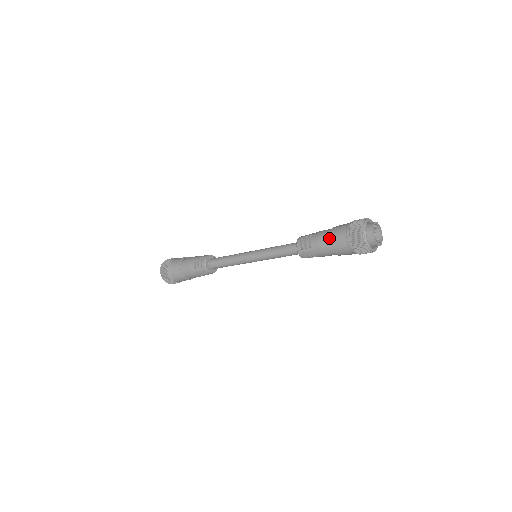
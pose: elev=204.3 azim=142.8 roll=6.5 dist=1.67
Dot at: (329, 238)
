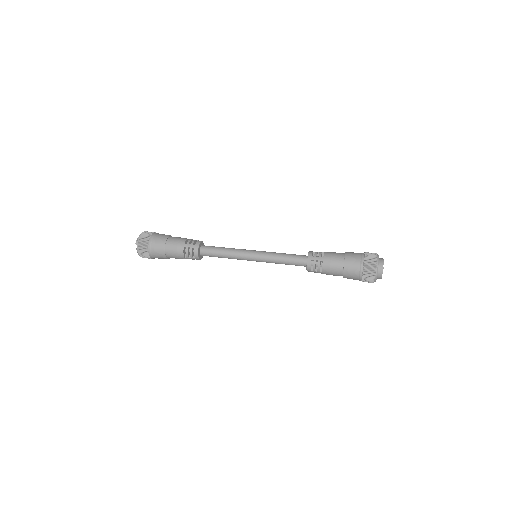
Dot at: (343, 254)
